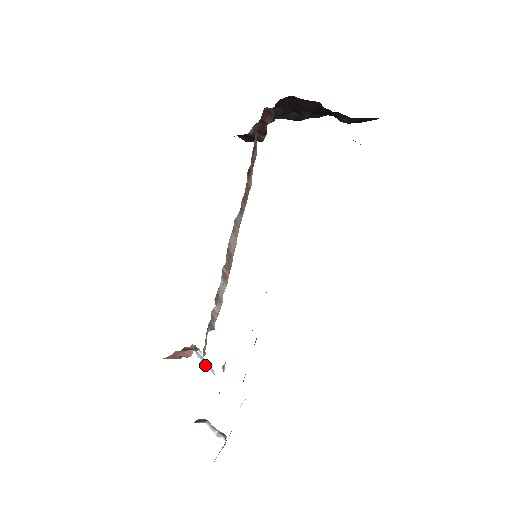
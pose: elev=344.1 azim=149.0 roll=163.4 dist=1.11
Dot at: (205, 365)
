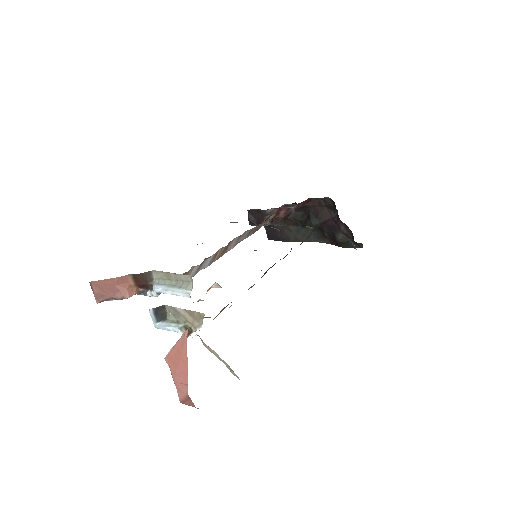
Dot at: (171, 290)
